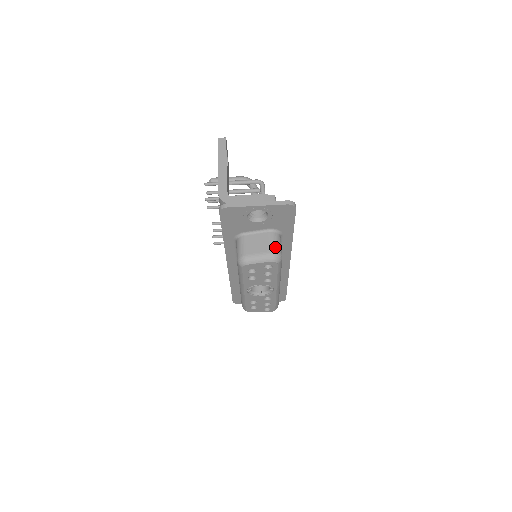
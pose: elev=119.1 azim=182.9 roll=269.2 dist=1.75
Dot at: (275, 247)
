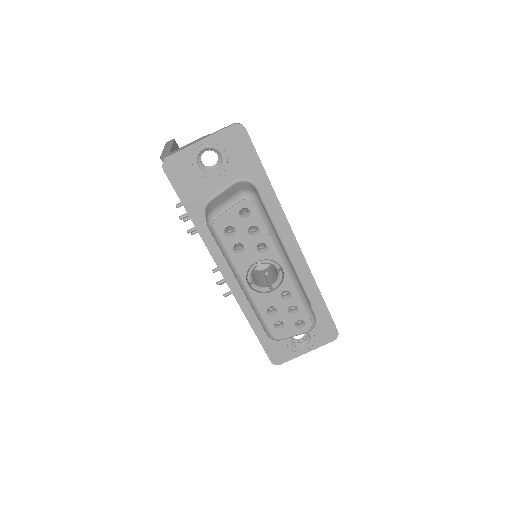
Dot at: (244, 187)
